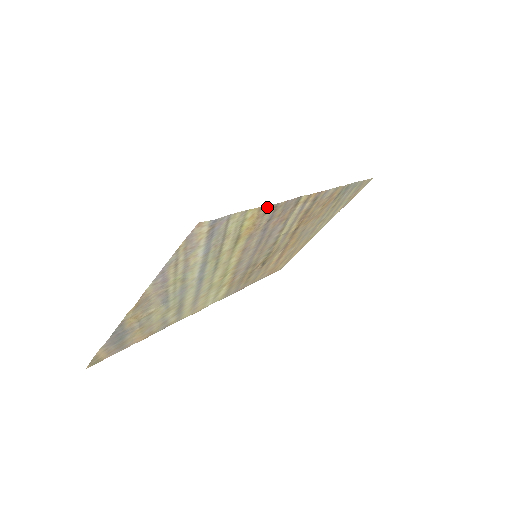
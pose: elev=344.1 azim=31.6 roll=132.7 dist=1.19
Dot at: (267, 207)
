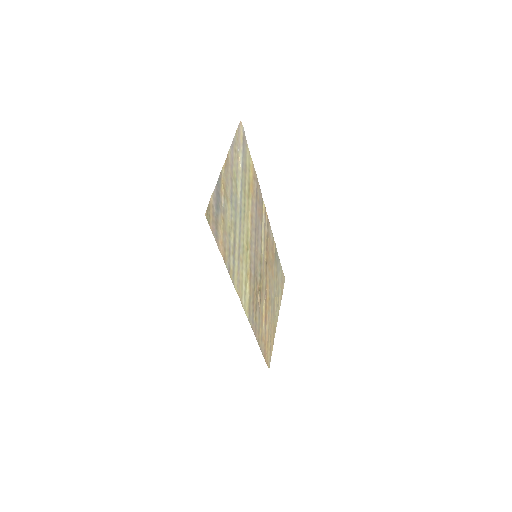
Dot at: (255, 171)
